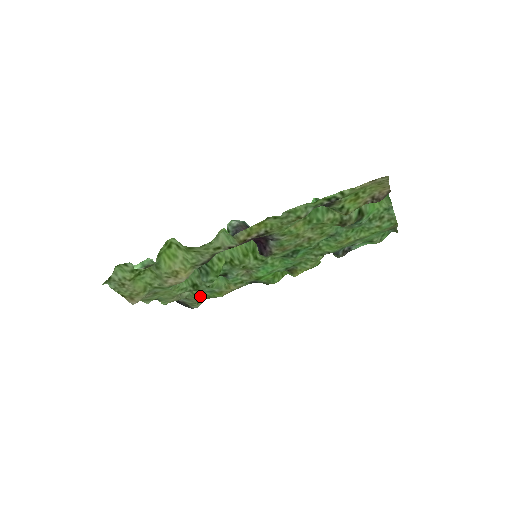
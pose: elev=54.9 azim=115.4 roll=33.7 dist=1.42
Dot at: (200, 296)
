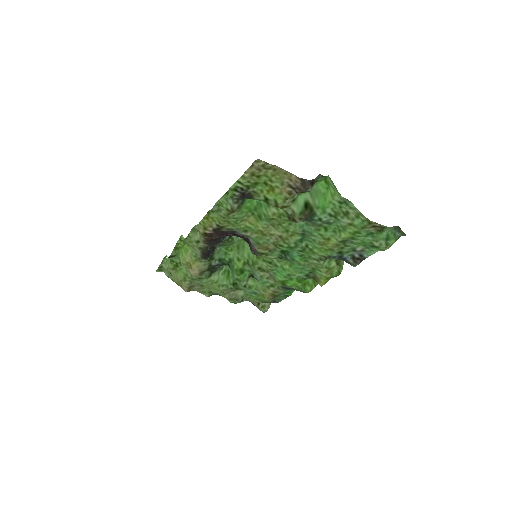
Dot at: (252, 297)
